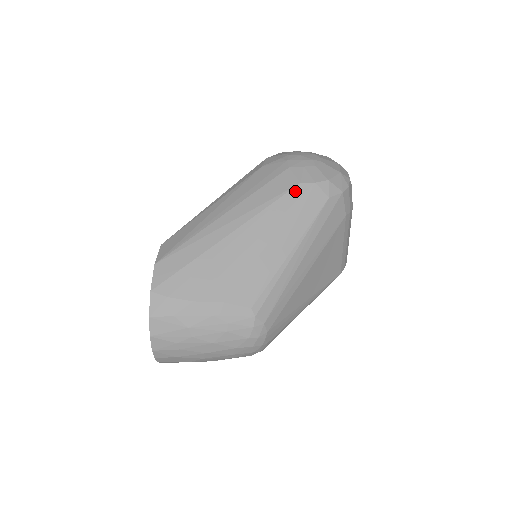
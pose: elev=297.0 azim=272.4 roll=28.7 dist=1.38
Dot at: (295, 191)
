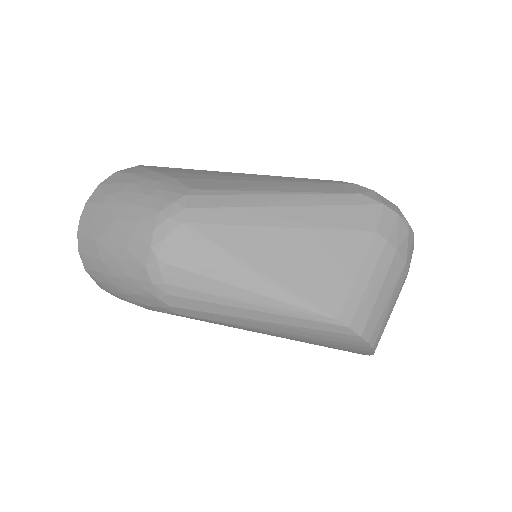
Dot at: (329, 181)
